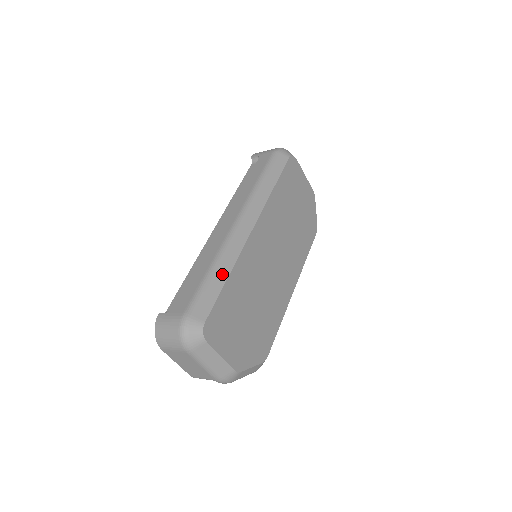
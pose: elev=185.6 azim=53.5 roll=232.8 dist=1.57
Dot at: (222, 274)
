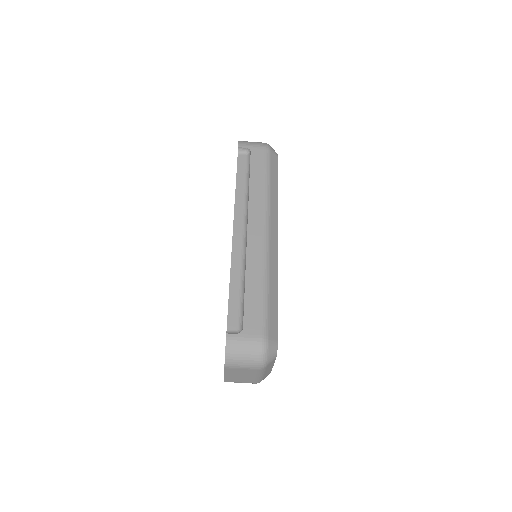
Dot at: (274, 290)
